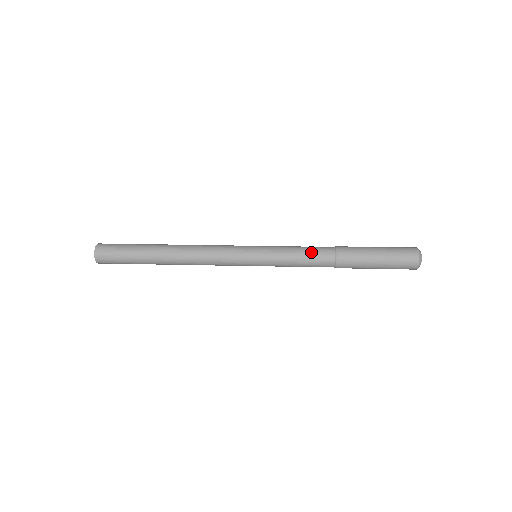
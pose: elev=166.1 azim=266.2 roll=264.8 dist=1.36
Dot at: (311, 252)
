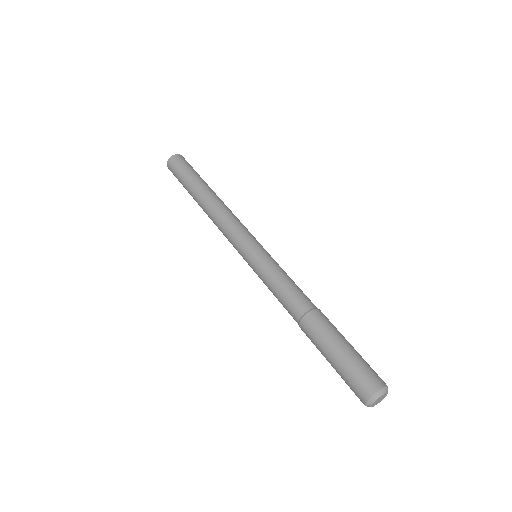
Dot at: (287, 294)
